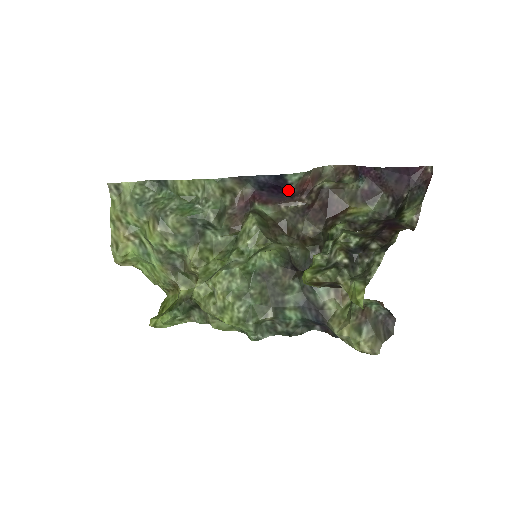
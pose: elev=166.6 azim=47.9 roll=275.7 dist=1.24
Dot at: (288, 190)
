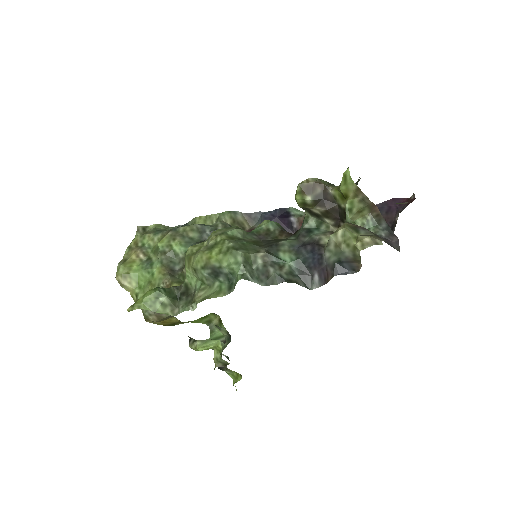
Dot at: (291, 222)
